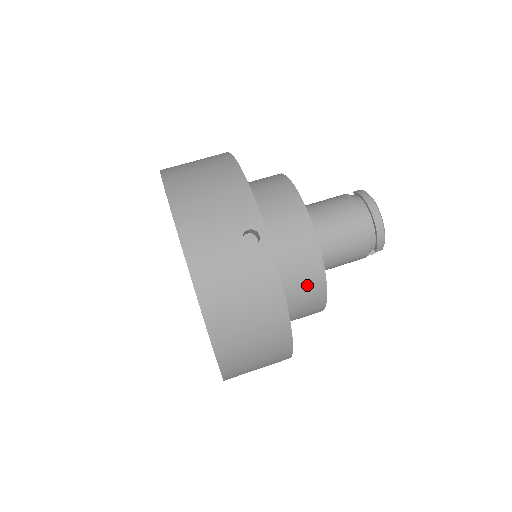
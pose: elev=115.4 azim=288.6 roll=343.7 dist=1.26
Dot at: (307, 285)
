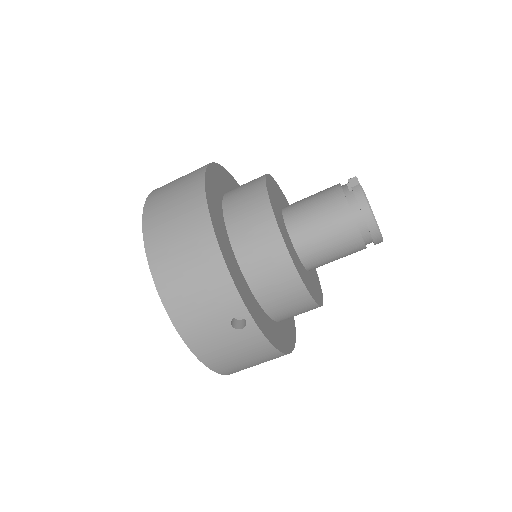
Dot at: (301, 311)
